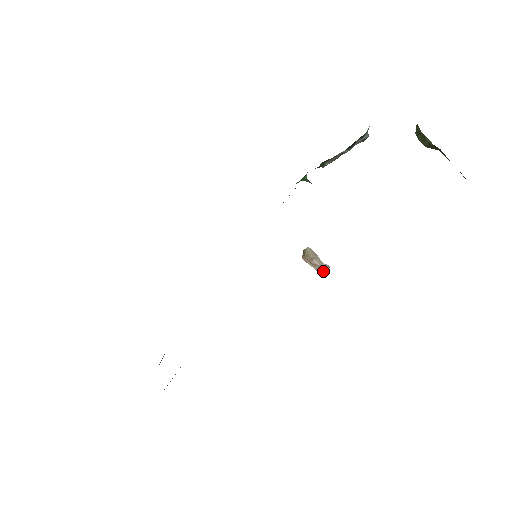
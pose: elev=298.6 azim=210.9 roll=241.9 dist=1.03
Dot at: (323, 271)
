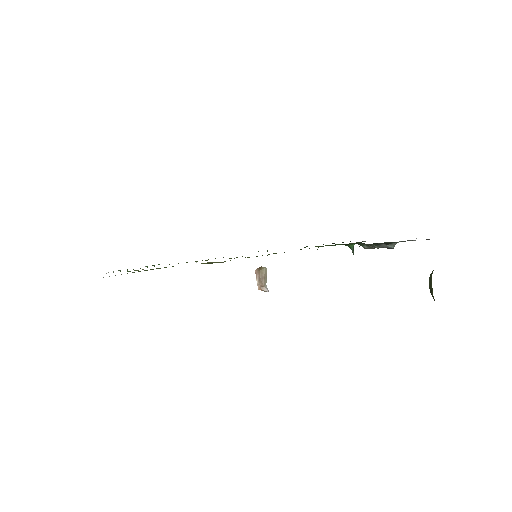
Dot at: (263, 290)
